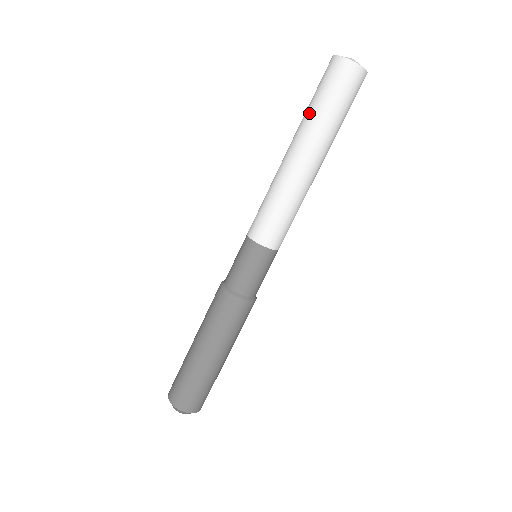
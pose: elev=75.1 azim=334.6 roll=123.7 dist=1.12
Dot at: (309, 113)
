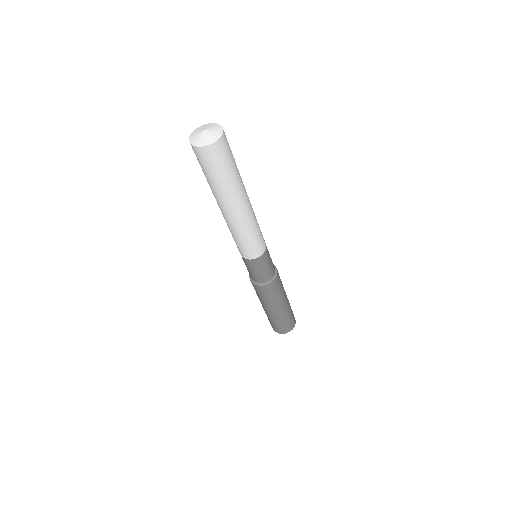
Dot at: (214, 187)
